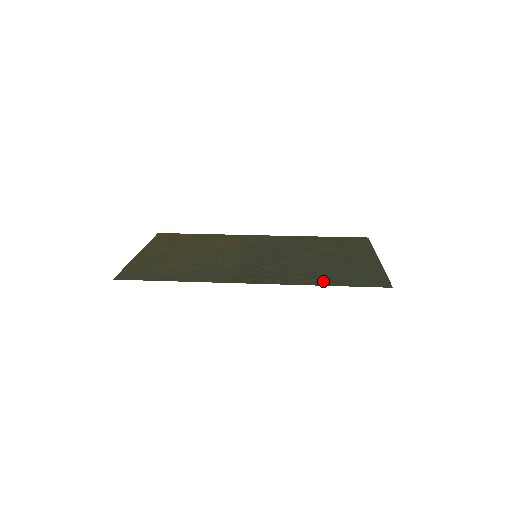
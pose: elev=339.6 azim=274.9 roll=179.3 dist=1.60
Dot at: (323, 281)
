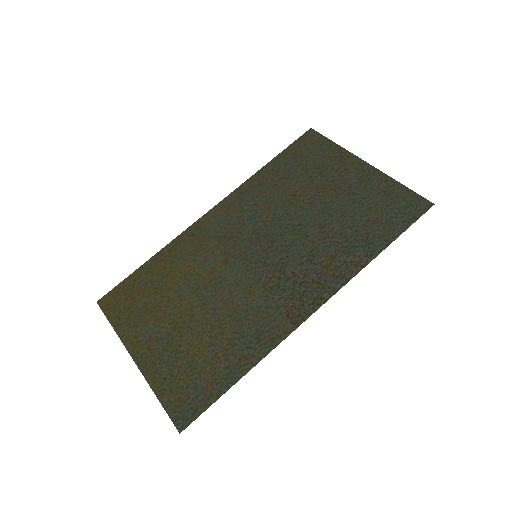
Dot at: (370, 247)
